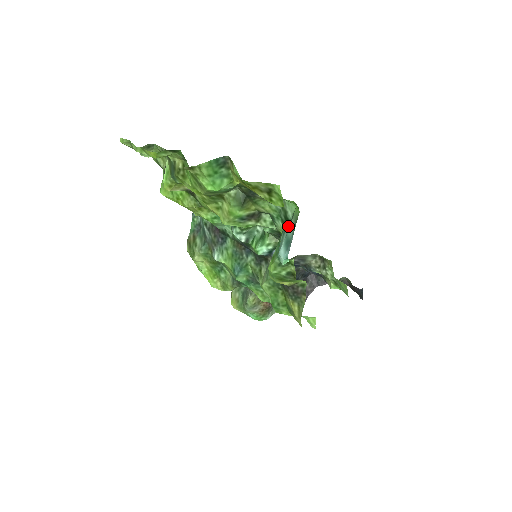
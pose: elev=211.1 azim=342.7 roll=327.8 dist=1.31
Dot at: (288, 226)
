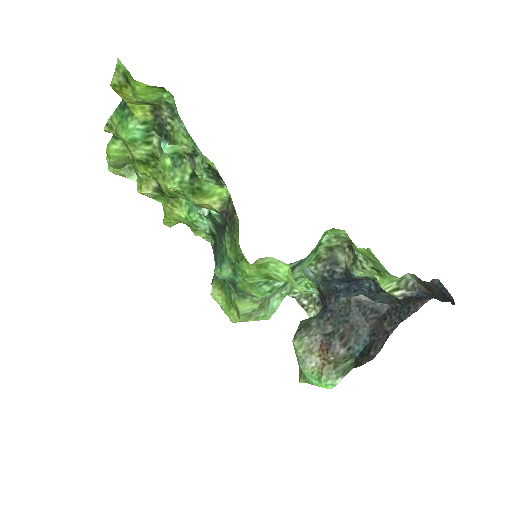
Dot at: occluded
